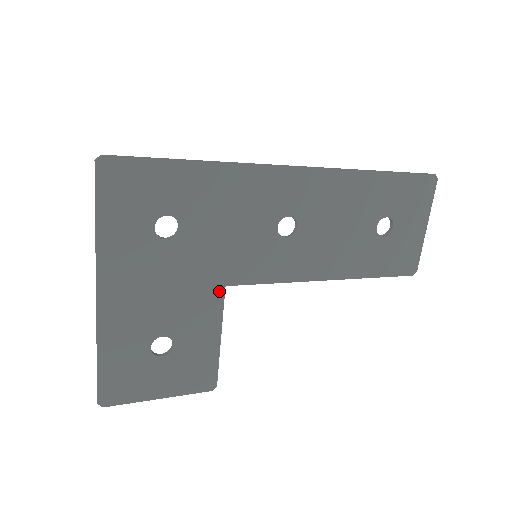
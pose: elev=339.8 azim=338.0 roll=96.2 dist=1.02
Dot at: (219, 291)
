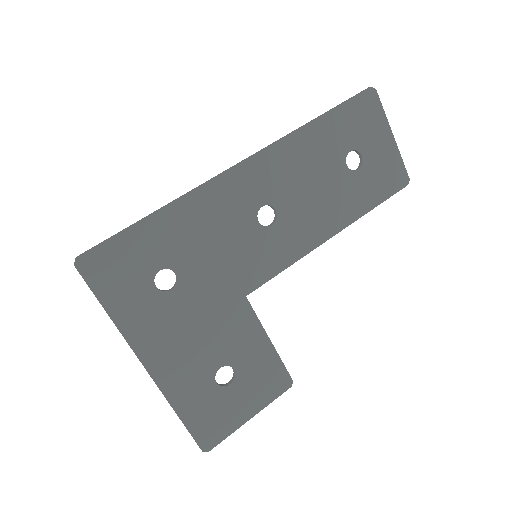
Dot at: (243, 304)
